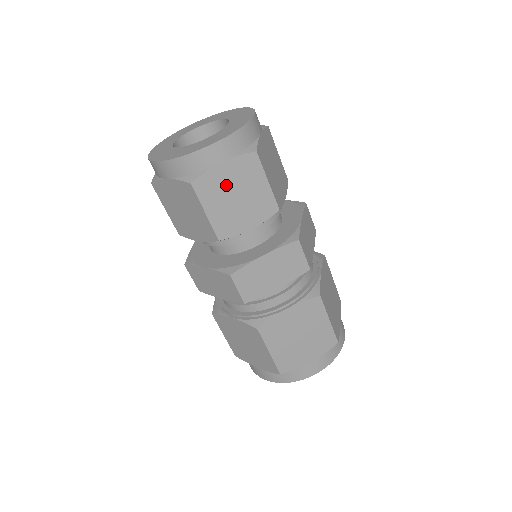
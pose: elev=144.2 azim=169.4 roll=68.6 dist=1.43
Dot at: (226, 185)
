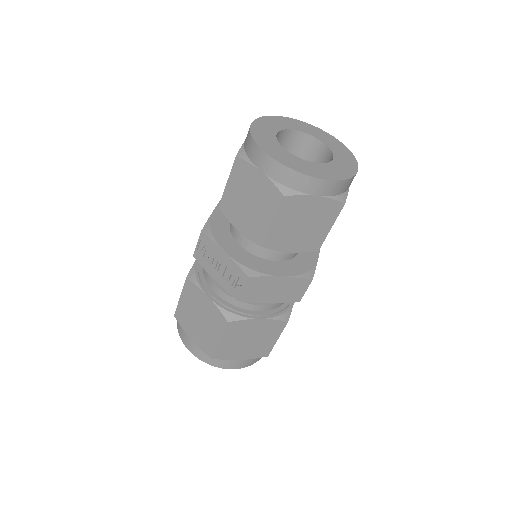
Dot at: occluded
